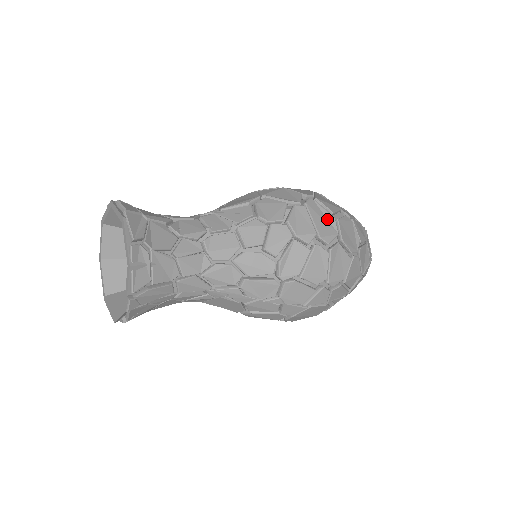
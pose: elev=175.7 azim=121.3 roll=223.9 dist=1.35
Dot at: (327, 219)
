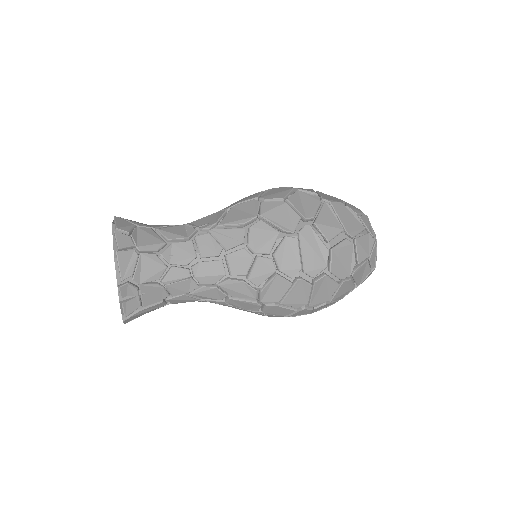
Dot at: (319, 249)
